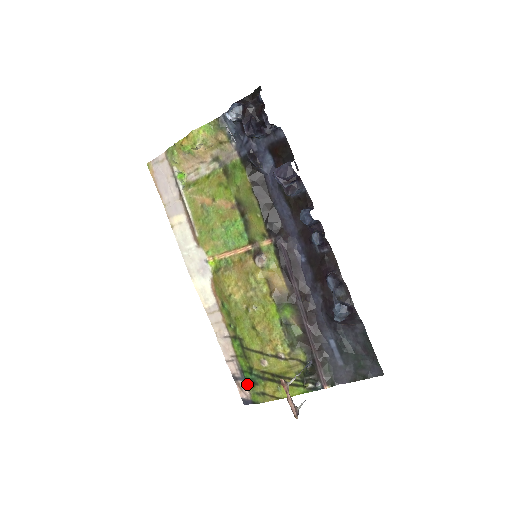
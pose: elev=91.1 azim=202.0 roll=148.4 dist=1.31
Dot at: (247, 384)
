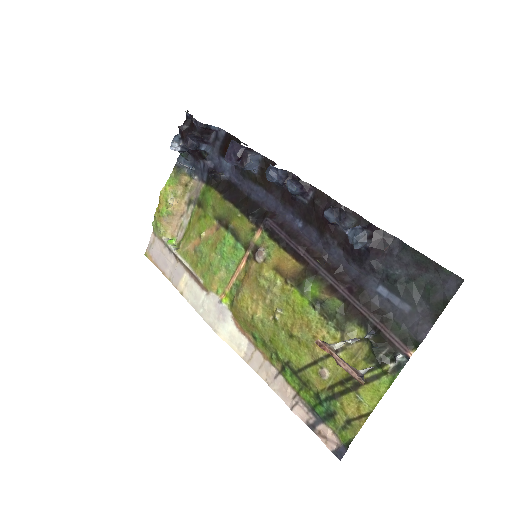
Dot at: (326, 424)
